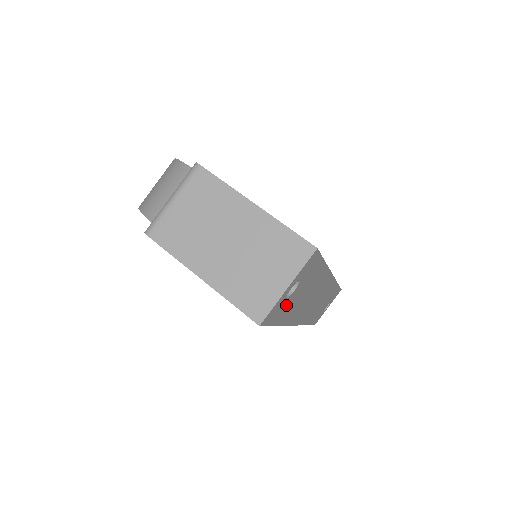
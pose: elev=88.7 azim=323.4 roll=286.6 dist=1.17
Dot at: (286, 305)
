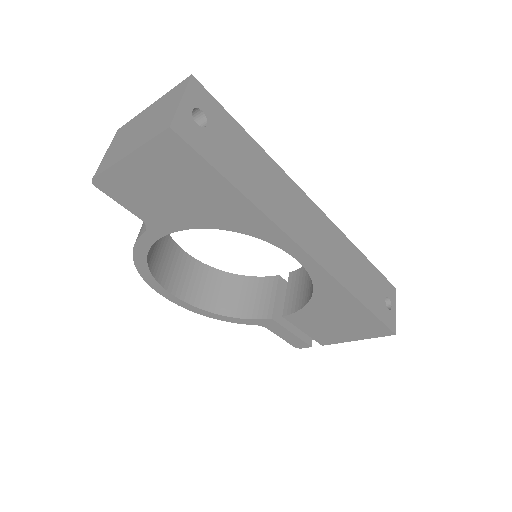
Dot at: (213, 146)
